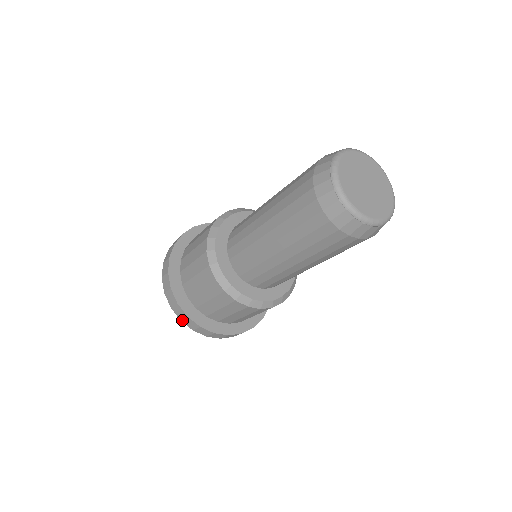
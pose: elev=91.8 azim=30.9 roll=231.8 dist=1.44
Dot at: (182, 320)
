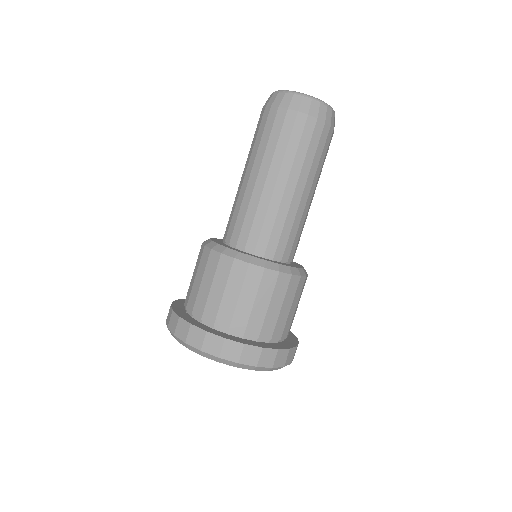
Dot at: (240, 360)
